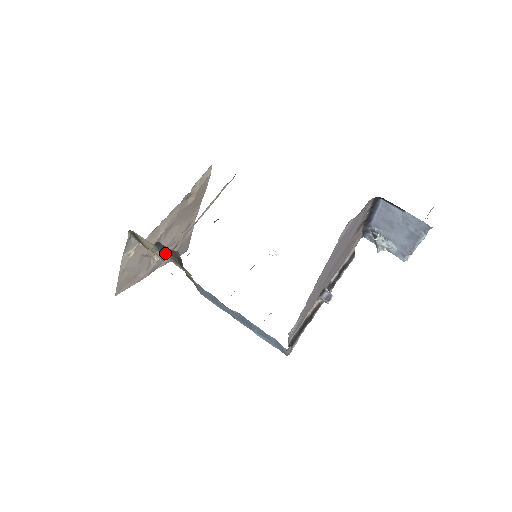
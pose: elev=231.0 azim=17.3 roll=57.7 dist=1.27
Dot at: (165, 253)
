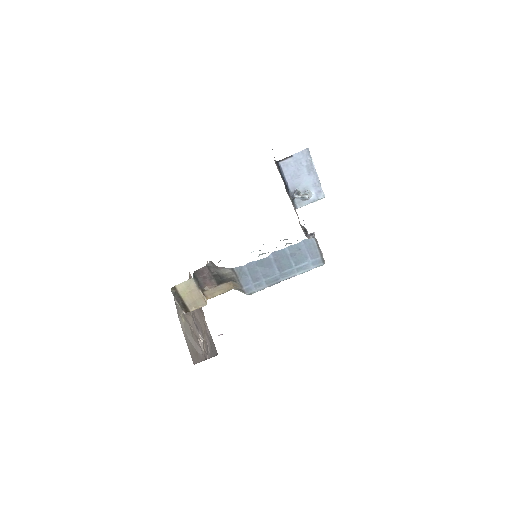
Dot at: (204, 288)
